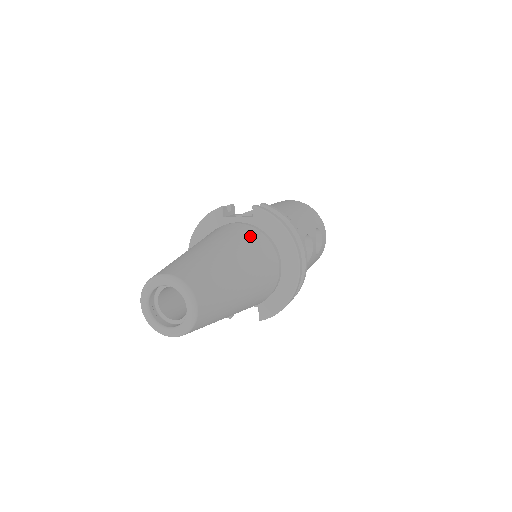
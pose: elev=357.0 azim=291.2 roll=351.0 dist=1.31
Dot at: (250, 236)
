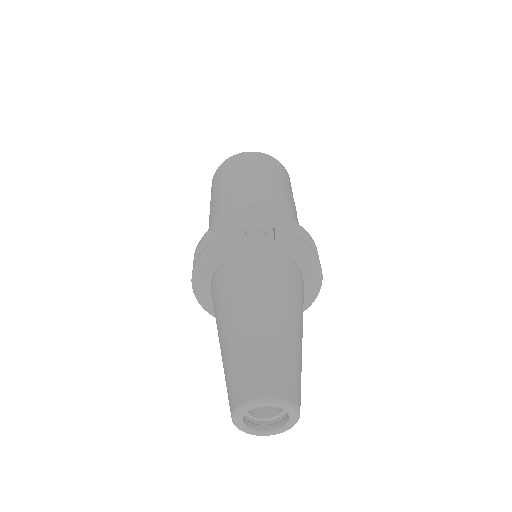
Dot at: (285, 275)
